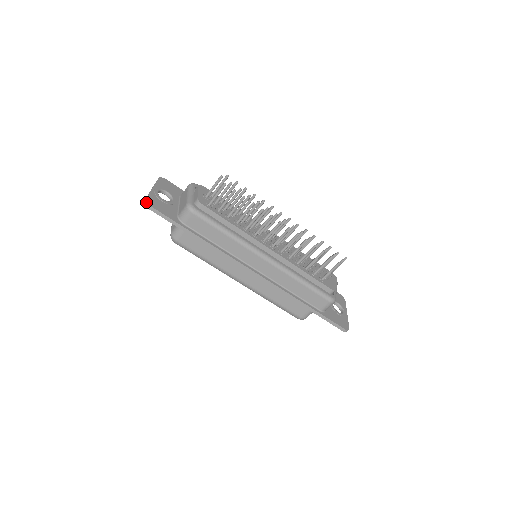
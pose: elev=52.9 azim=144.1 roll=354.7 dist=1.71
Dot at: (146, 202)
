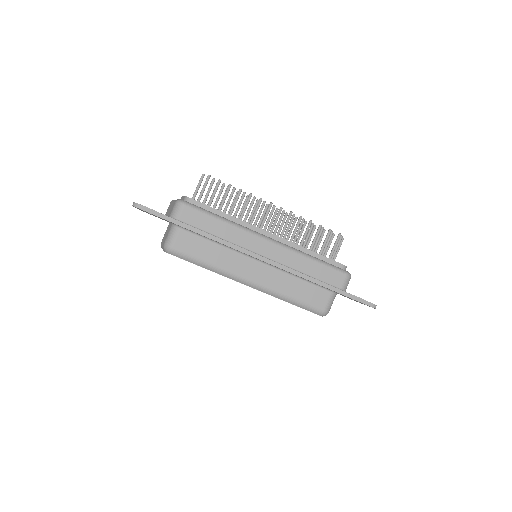
Dot at: (135, 203)
